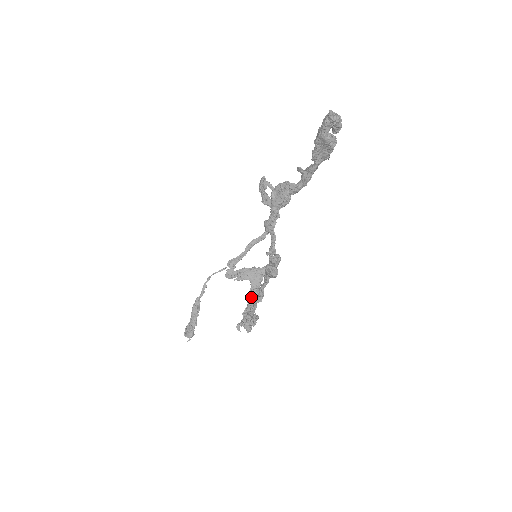
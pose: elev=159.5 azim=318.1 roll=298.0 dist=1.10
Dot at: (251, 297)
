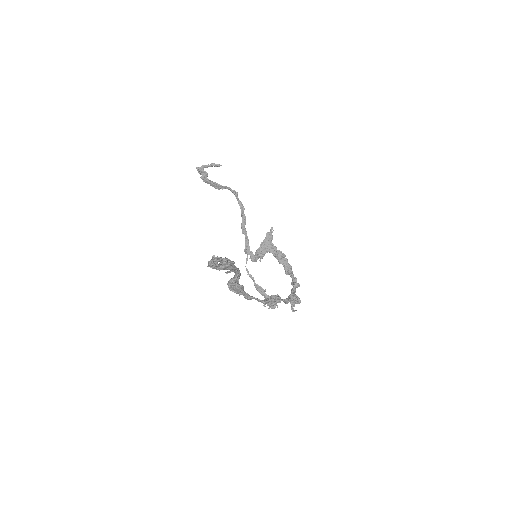
Dot at: (279, 260)
